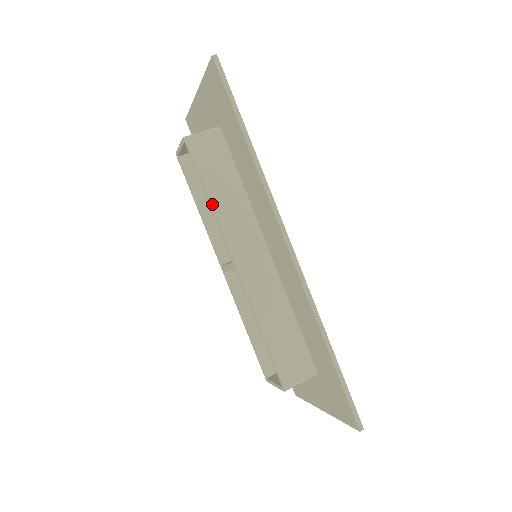
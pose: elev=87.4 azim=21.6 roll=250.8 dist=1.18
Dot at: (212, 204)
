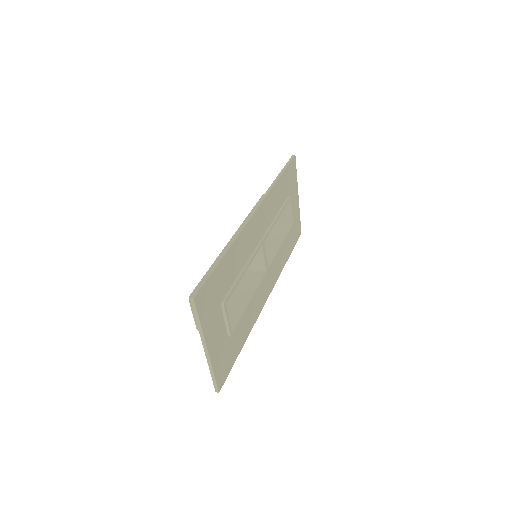
Dot at: occluded
